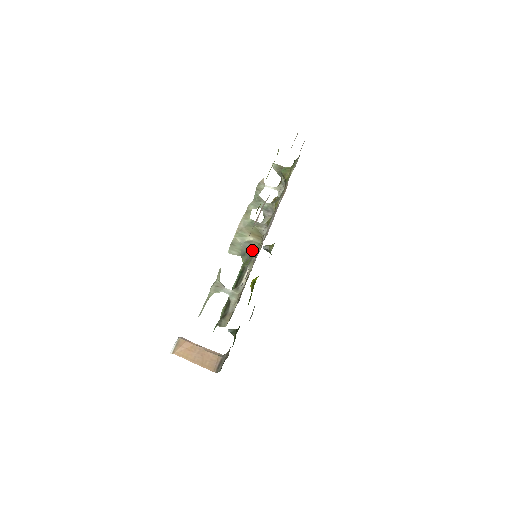
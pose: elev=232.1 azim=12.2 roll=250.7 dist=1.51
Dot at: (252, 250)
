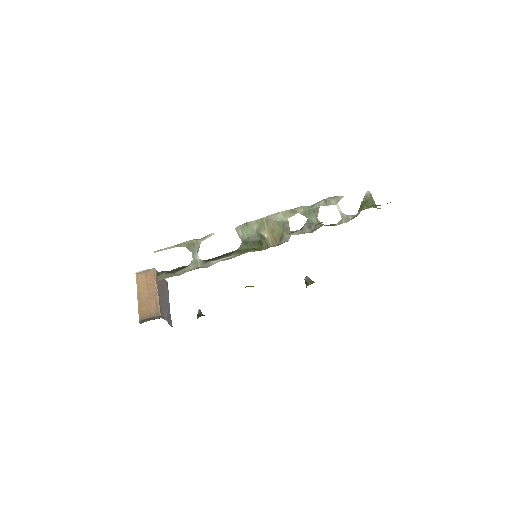
Dot at: (257, 246)
